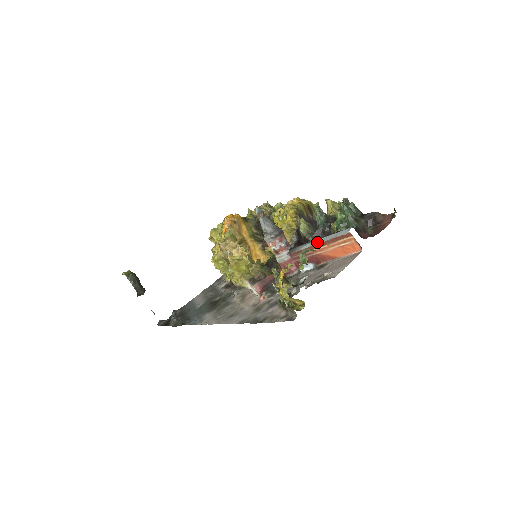
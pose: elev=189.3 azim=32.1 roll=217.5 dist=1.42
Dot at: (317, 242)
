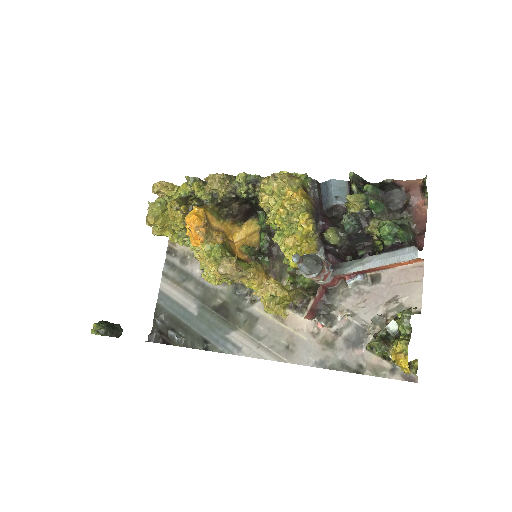
Dot at: (373, 266)
